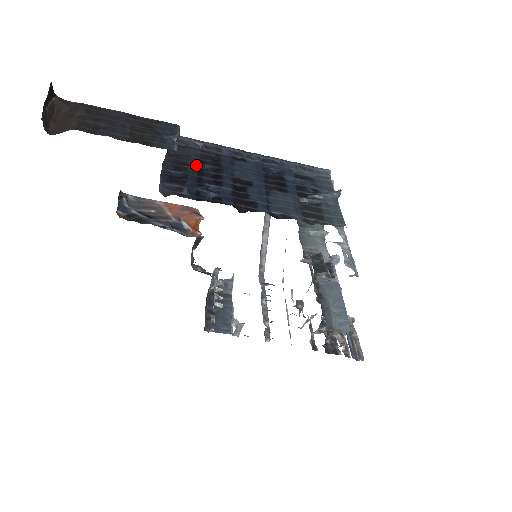
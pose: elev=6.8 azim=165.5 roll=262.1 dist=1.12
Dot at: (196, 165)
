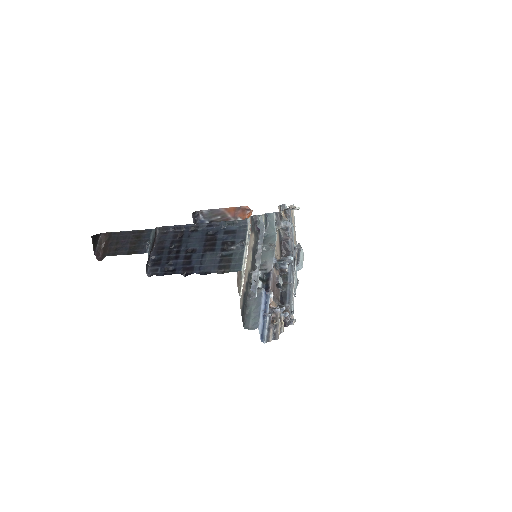
Dot at: (169, 246)
